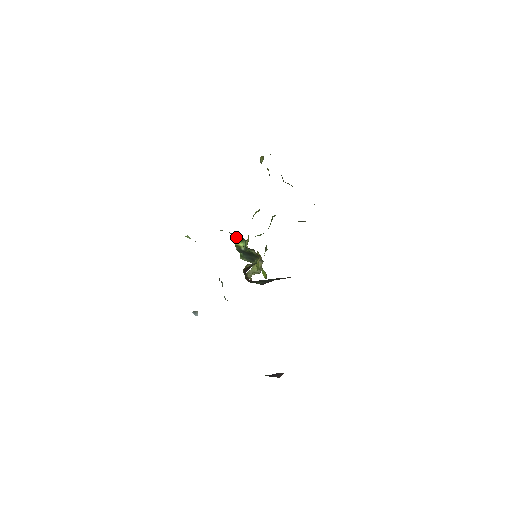
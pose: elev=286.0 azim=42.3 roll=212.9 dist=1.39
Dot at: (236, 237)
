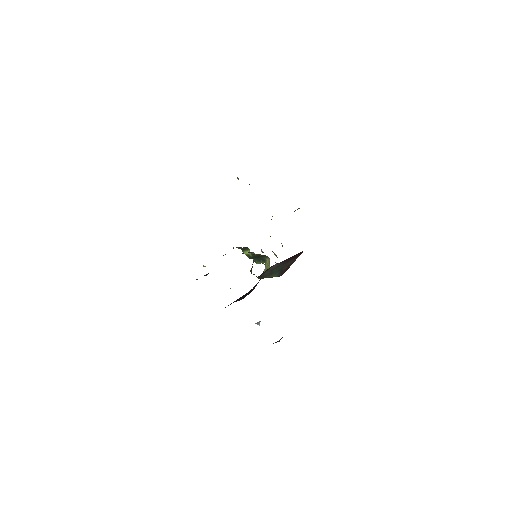
Dot at: (243, 249)
